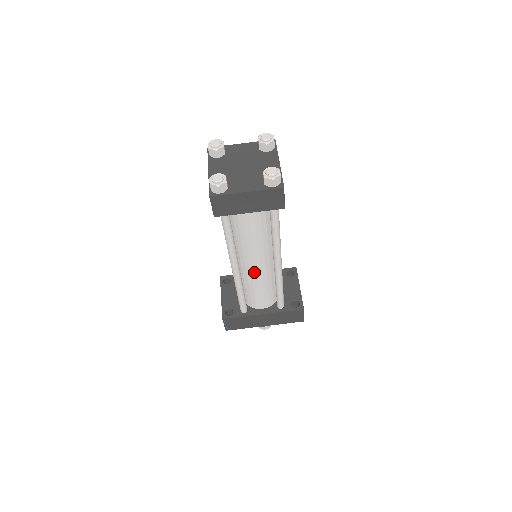
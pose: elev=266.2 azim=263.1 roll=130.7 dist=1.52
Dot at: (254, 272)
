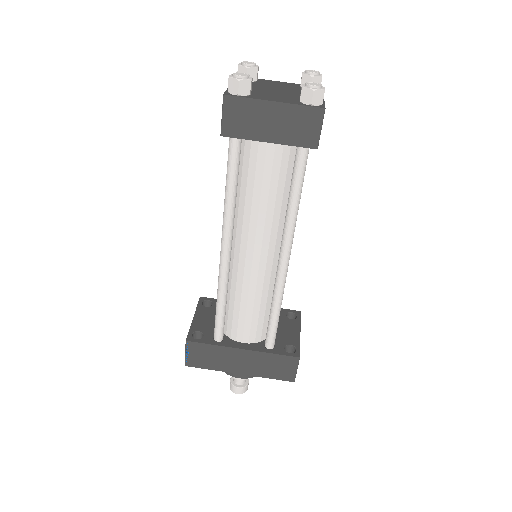
Dot at: (249, 267)
